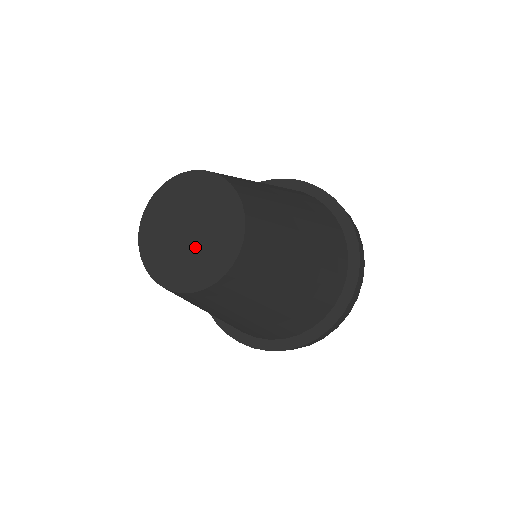
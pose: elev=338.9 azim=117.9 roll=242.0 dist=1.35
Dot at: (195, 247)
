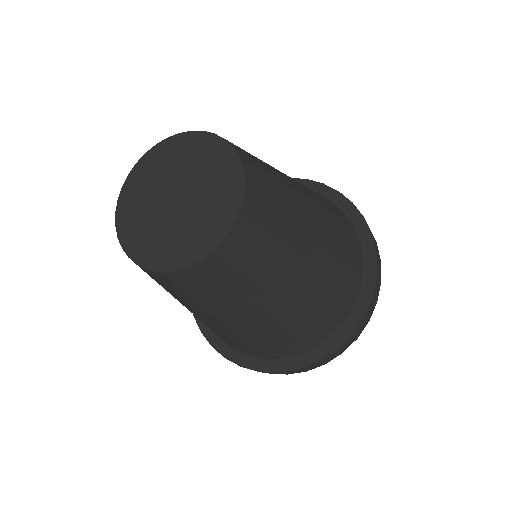
Dot at: (173, 220)
